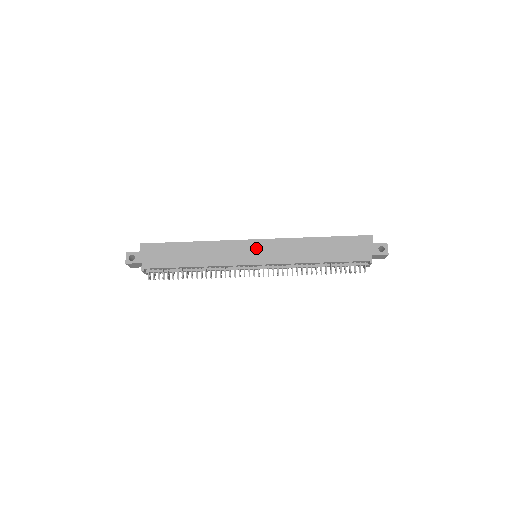
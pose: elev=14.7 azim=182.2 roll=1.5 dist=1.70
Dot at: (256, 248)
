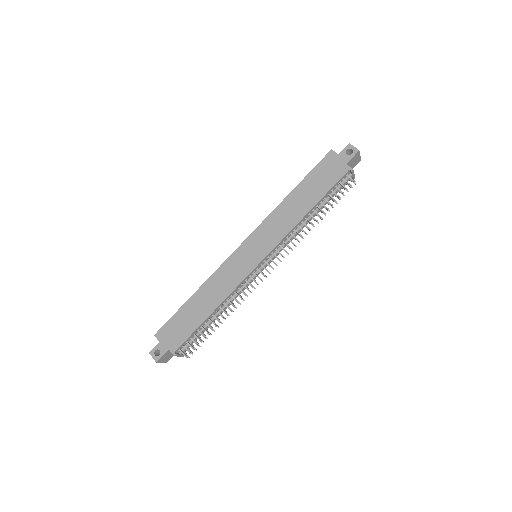
Dot at: (249, 249)
